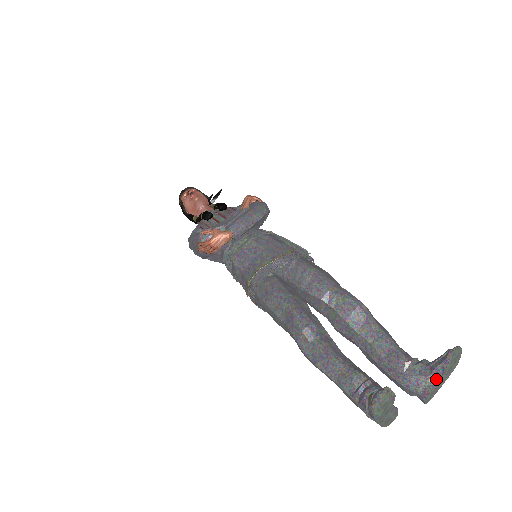
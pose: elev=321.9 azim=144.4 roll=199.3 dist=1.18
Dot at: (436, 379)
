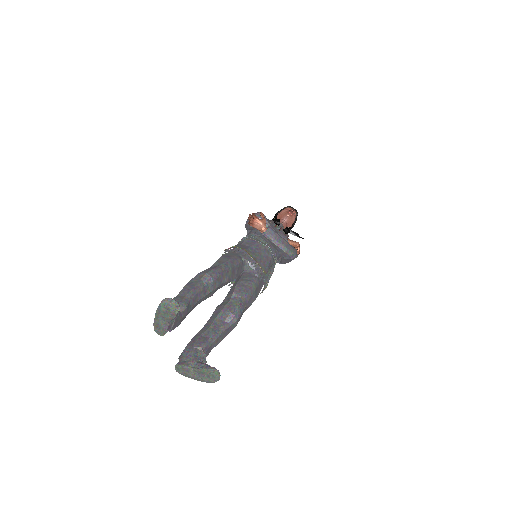
Dot at: (194, 367)
